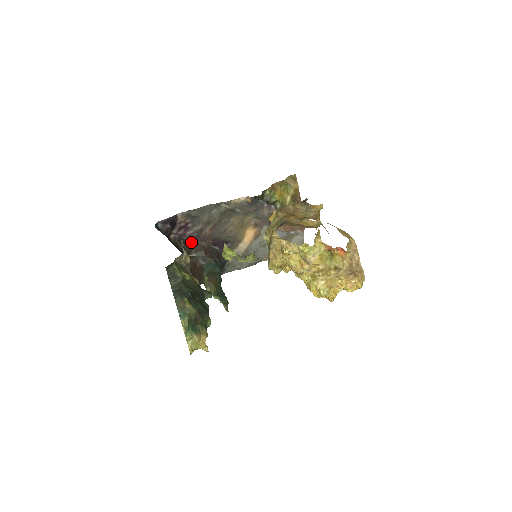
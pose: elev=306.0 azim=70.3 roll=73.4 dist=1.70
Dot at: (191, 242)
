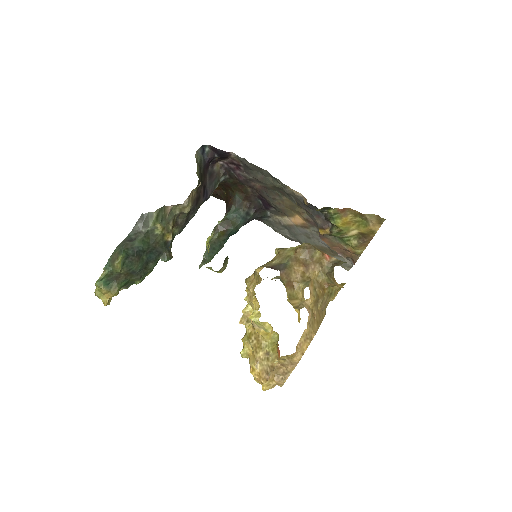
Dot at: (238, 180)
